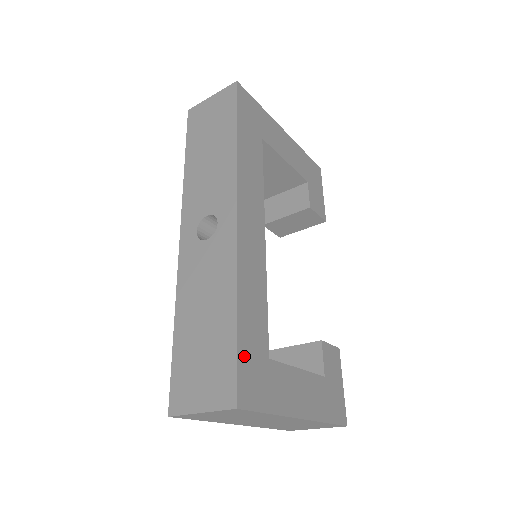
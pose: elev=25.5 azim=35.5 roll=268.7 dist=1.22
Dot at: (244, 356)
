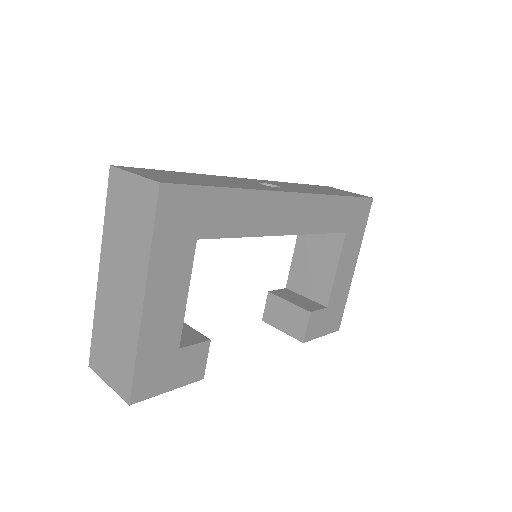
Dot at: (200, 197)
